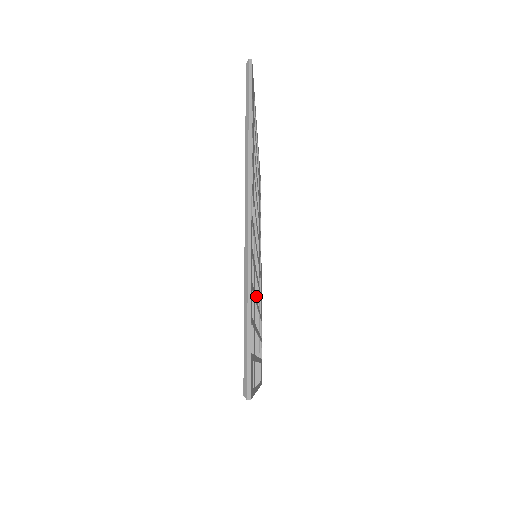
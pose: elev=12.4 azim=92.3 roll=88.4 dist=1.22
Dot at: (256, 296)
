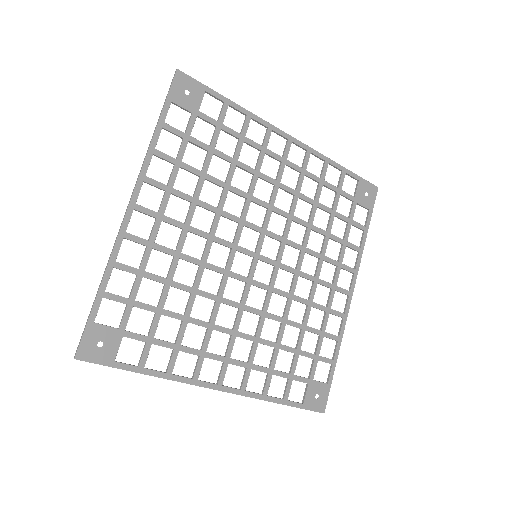
Dot at: (218, 292)
